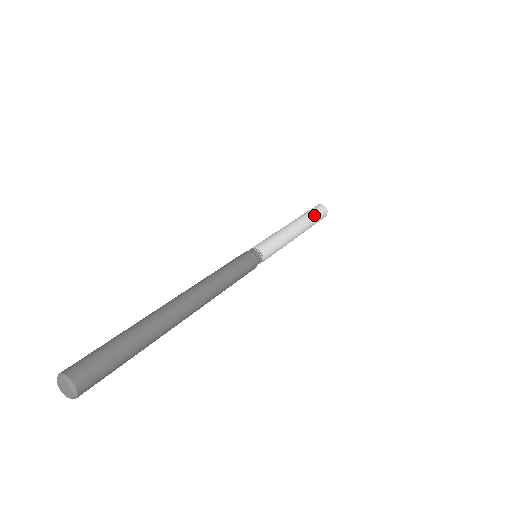
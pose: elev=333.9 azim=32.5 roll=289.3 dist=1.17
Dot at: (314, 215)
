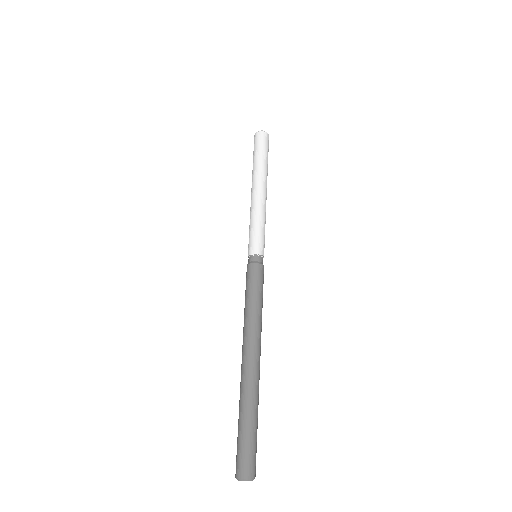
Dot at: occluded
